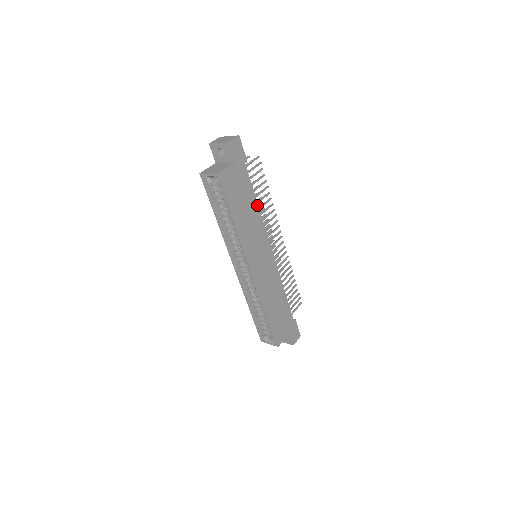
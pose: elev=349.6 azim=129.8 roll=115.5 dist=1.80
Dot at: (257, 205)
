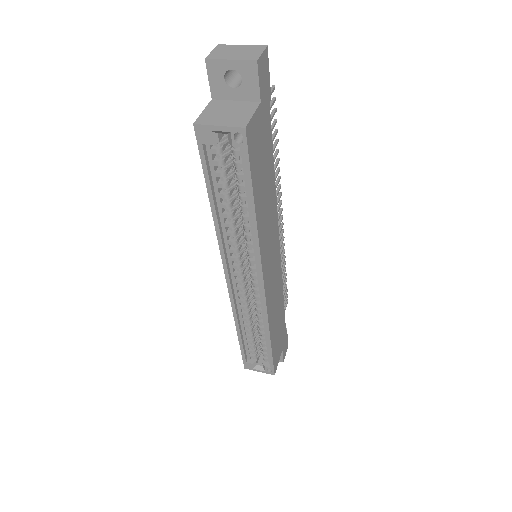
Dot at: (274, 177)
